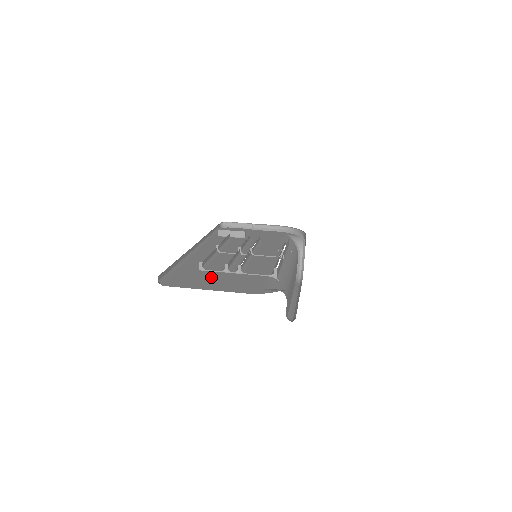
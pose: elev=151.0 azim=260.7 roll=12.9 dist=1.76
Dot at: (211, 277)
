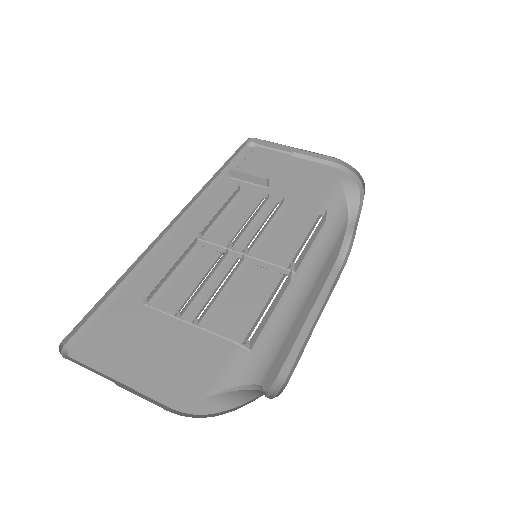
Dot at: (149, 335)
